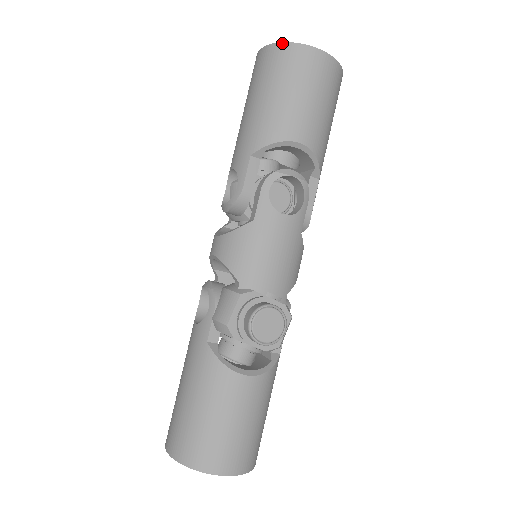
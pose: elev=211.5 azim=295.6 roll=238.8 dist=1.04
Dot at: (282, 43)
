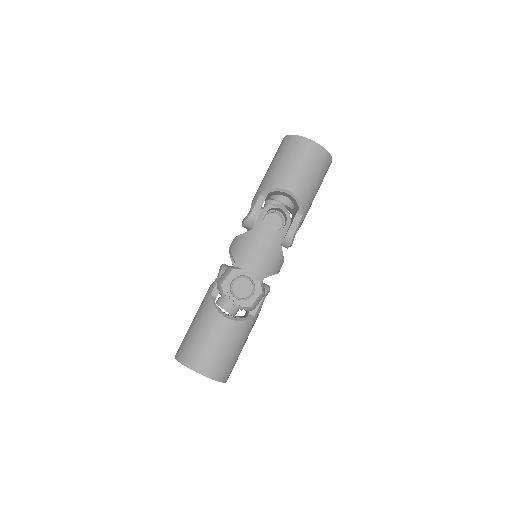
Dot at: (292, 135)
